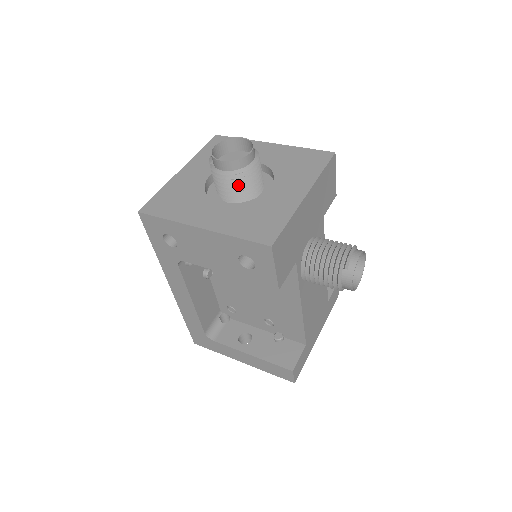
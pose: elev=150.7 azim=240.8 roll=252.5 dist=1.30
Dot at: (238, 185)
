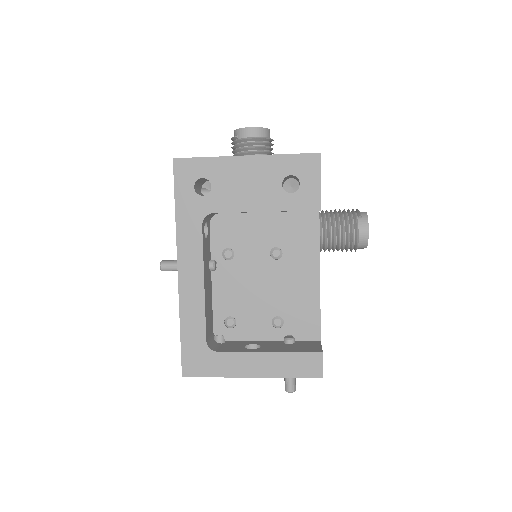
Dot at: (262, 151)
